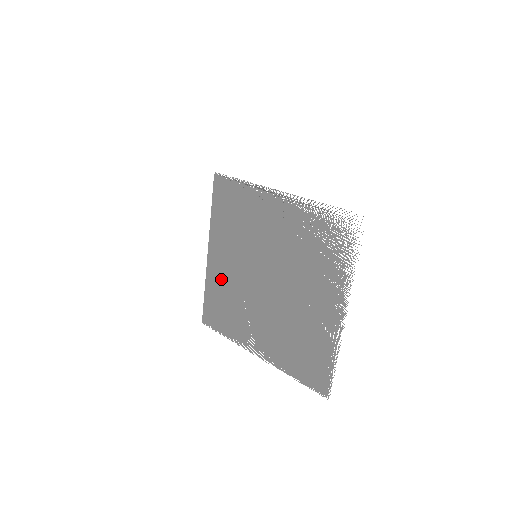
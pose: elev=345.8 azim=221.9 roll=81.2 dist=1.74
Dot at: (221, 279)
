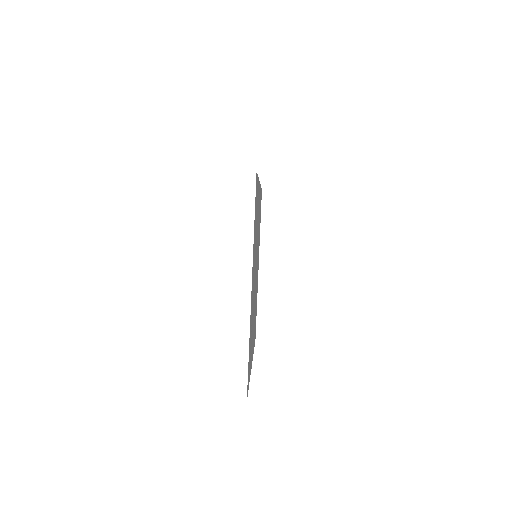
Dot at: (259, 209)
